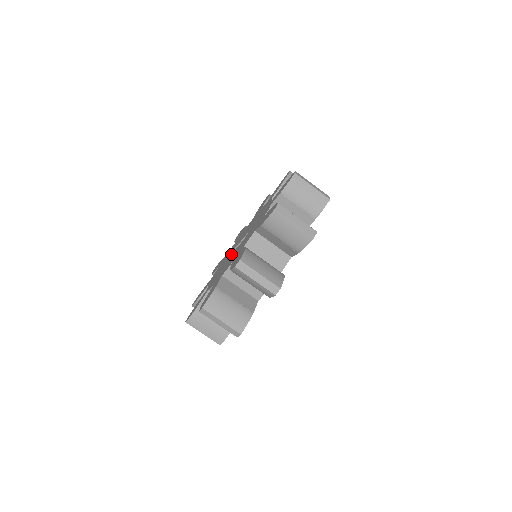
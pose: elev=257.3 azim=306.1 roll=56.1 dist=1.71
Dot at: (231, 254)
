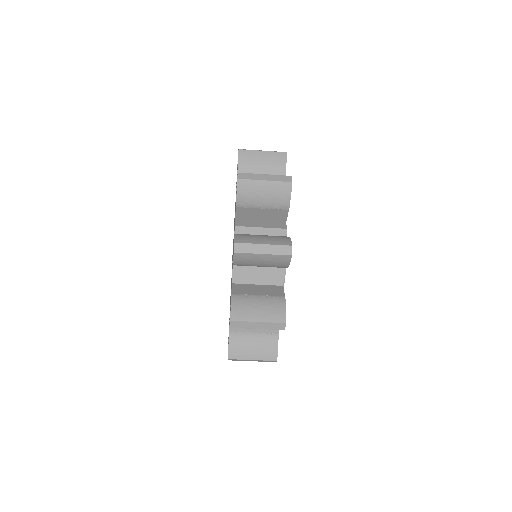
Dot at: occluded
